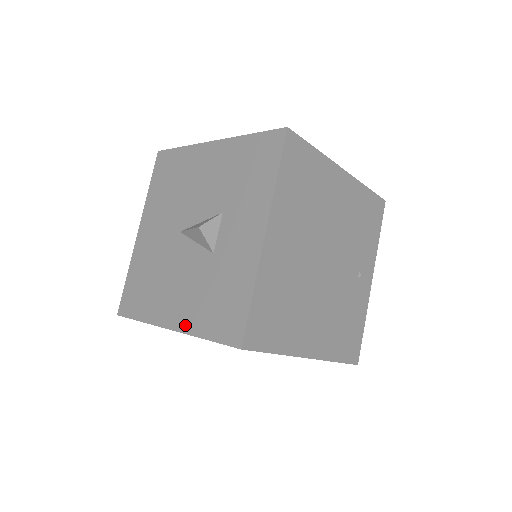
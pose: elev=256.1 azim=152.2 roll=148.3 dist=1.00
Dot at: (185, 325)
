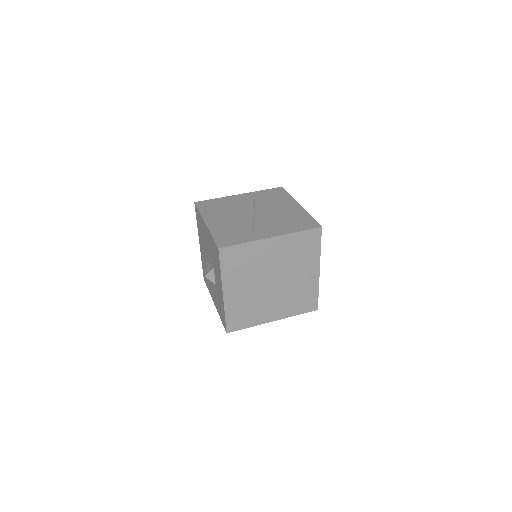
Dot at: (216, 307)
